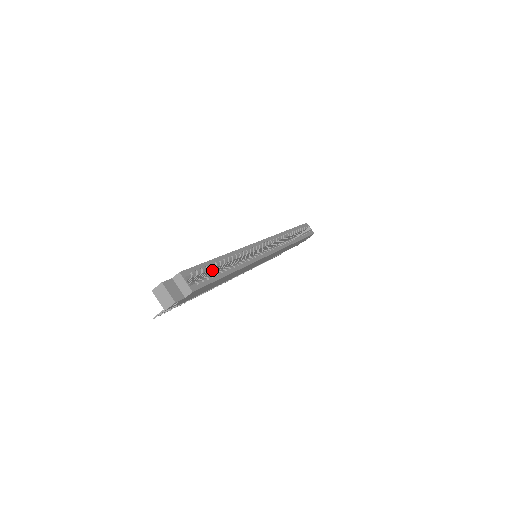
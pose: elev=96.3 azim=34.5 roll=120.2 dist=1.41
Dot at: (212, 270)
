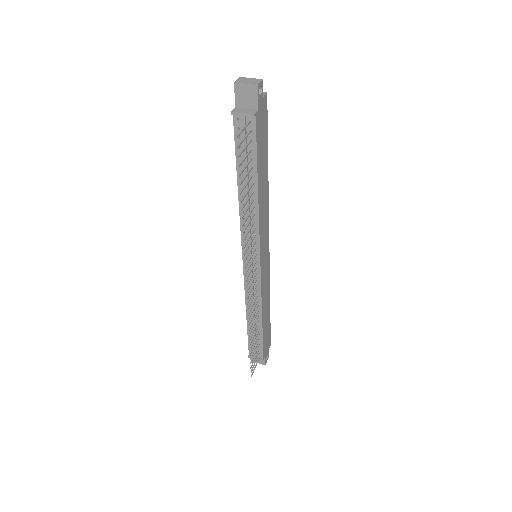
Dot at: occluded
